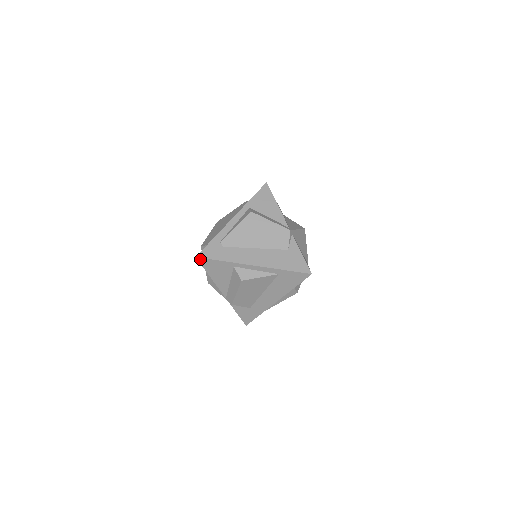
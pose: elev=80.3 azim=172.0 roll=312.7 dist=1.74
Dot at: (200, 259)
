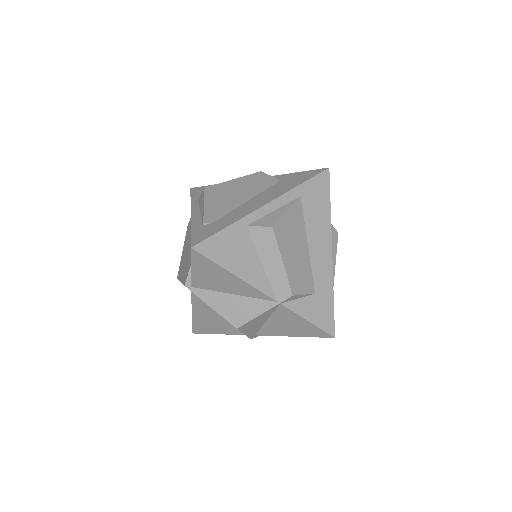
Dot at: (199, 247)
